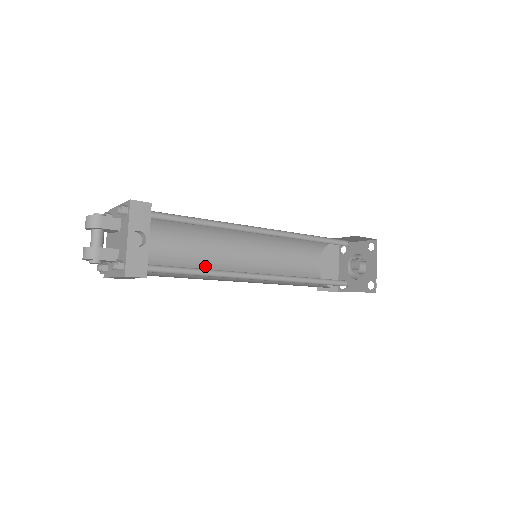
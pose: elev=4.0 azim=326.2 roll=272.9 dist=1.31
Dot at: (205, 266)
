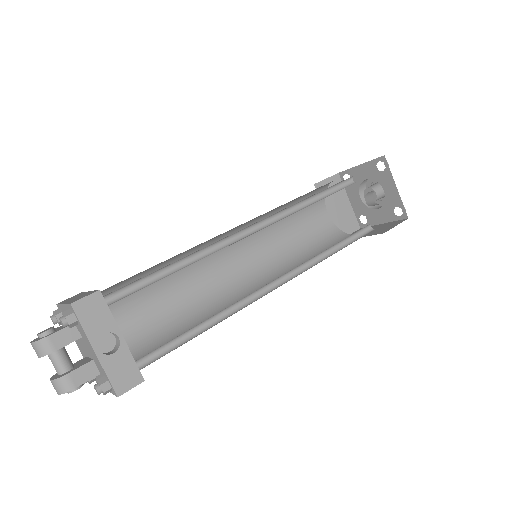
Dot at: (203, 296)
